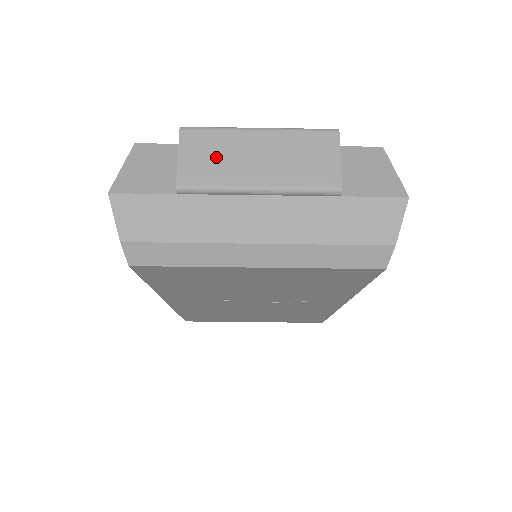
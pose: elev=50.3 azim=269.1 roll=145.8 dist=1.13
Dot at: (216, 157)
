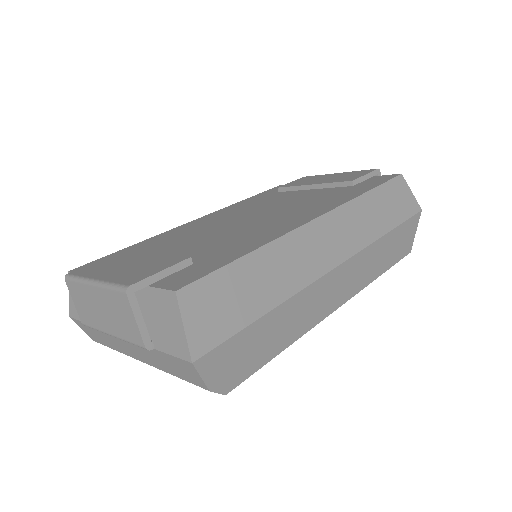
Dot at: (85, 306)
